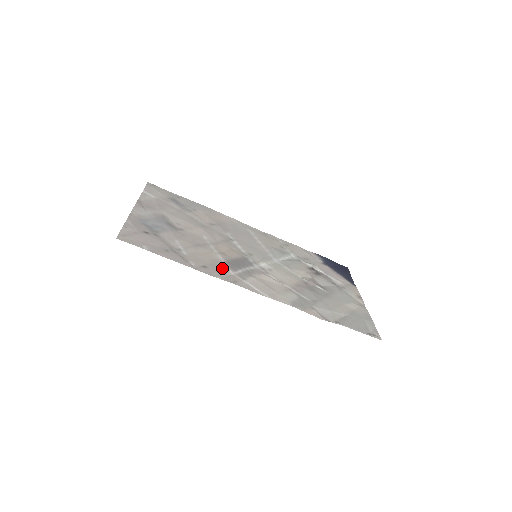
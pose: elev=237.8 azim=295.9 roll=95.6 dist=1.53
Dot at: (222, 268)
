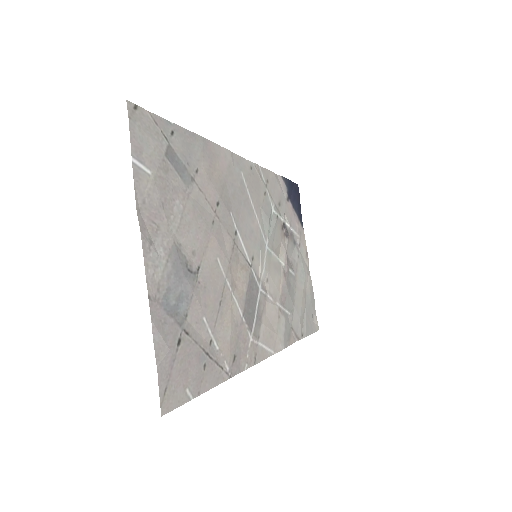
Dot at: (244, 338)
